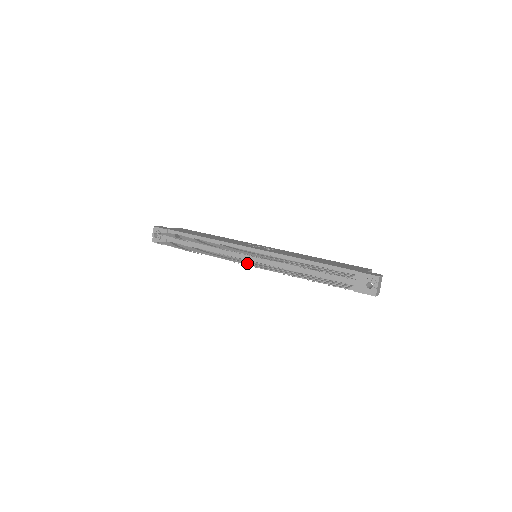
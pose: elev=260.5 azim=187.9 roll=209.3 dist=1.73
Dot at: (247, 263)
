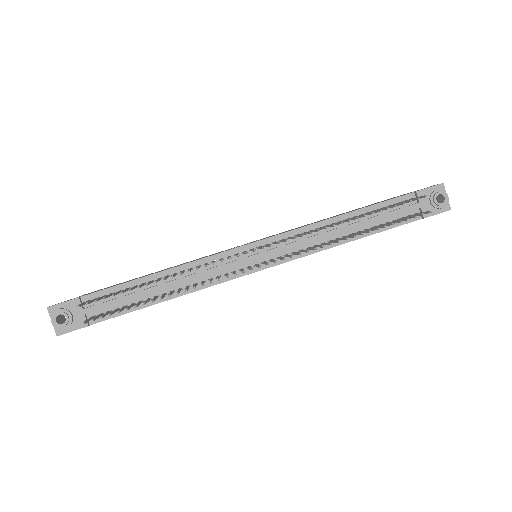
Dot at: occluded
